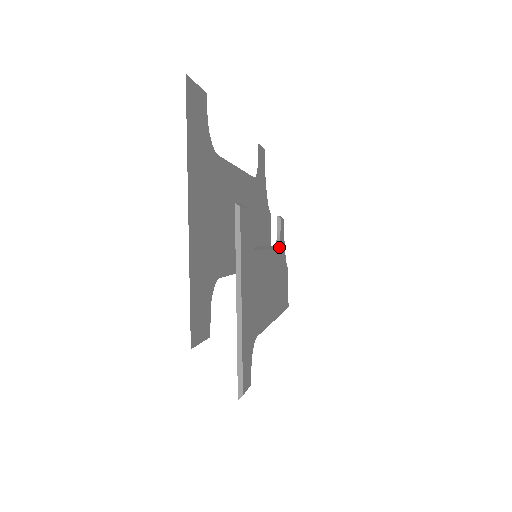
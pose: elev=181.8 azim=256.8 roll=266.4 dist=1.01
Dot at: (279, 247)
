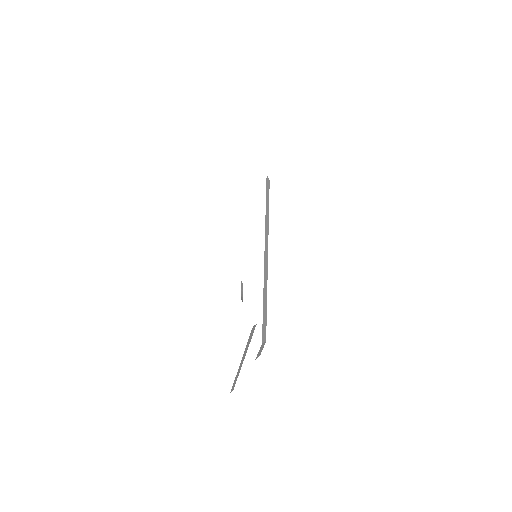
Dot at: occluded
